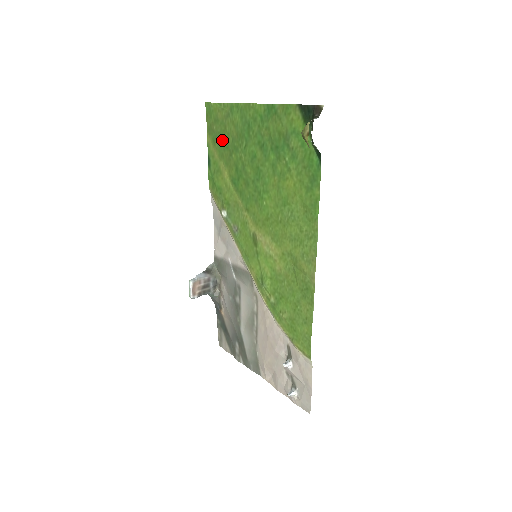
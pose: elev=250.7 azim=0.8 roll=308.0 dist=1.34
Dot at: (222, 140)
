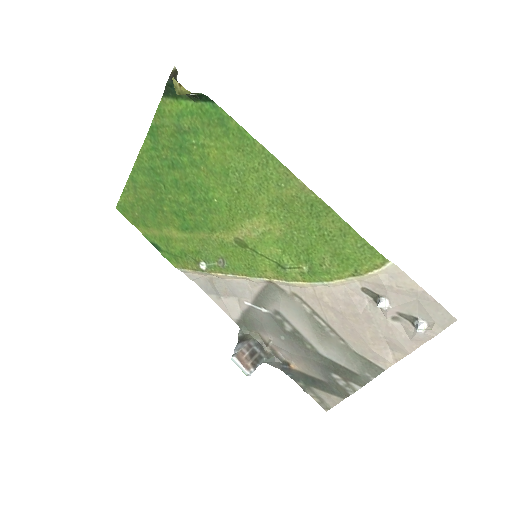
Dot at: (148, 212)
